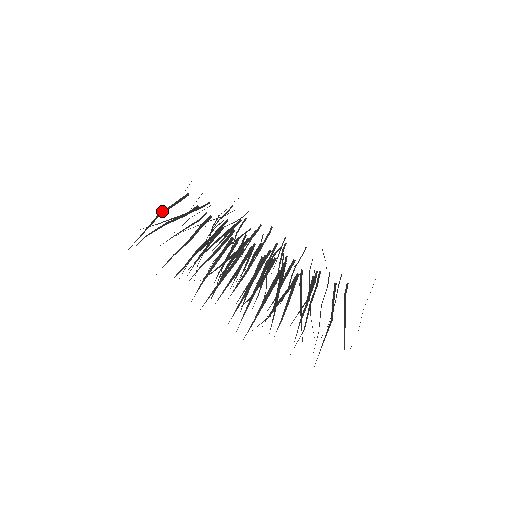
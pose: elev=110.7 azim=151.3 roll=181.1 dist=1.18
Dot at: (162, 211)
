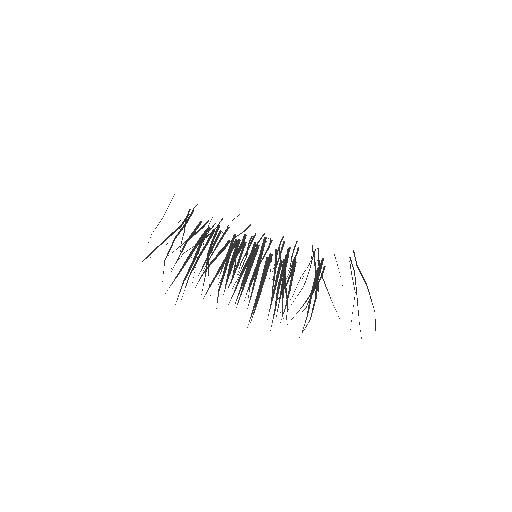
Dot at: occluded
